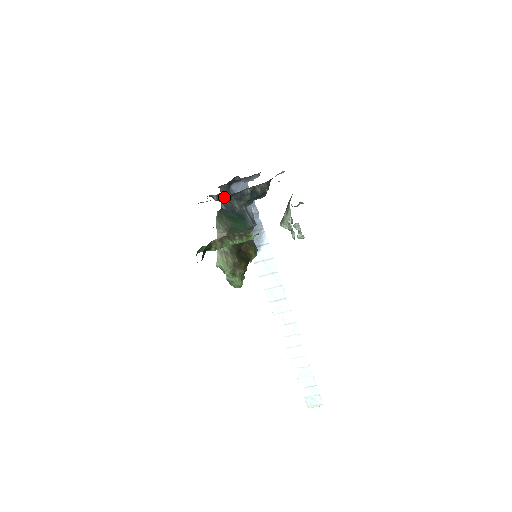
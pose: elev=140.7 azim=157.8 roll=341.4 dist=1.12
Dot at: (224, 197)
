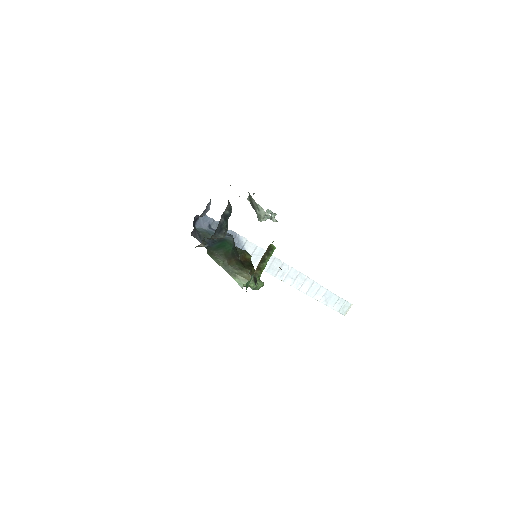
Dot at: (199, 239)
